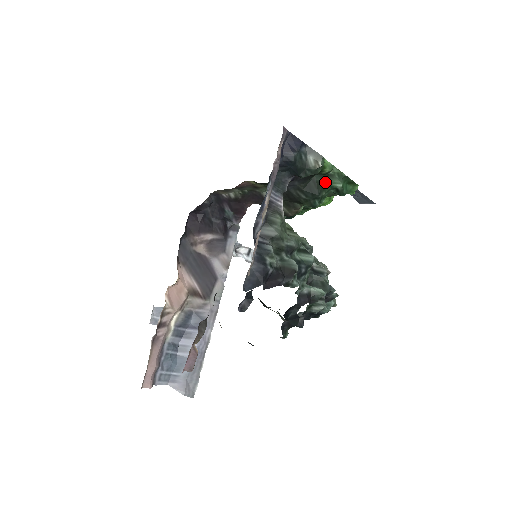
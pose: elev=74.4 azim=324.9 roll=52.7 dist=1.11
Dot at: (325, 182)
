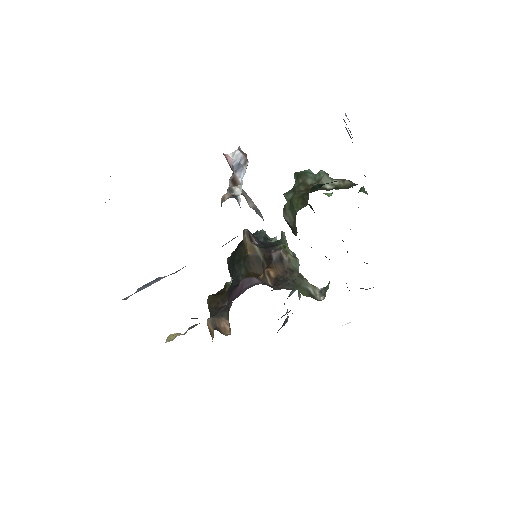
Dot at: occluded
